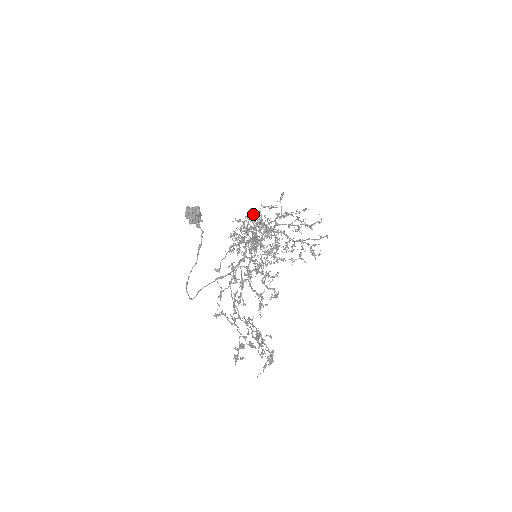
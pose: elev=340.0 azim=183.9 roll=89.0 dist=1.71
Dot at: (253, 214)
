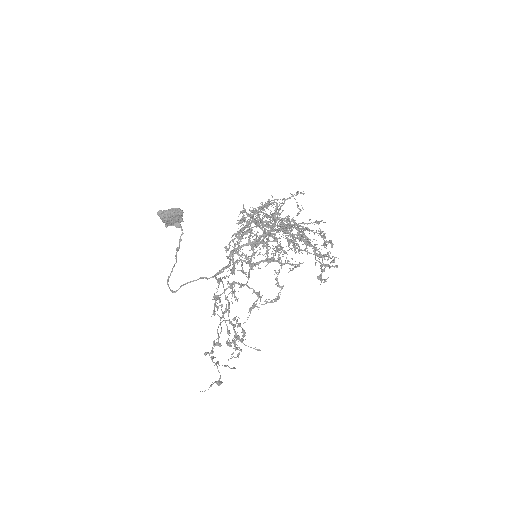
Dot at: occluded
